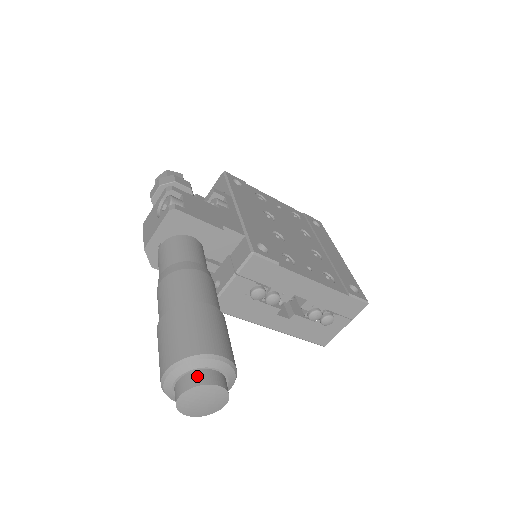
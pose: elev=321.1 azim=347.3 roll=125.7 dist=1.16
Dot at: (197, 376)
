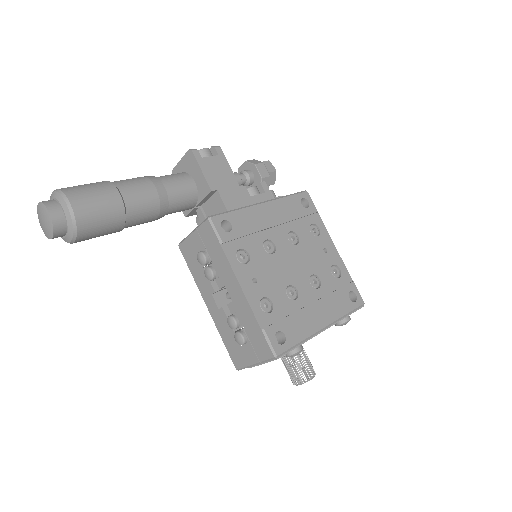
Dot at: (51, 201)
